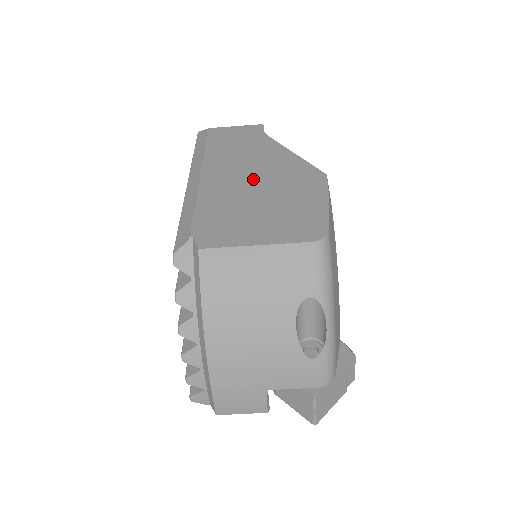
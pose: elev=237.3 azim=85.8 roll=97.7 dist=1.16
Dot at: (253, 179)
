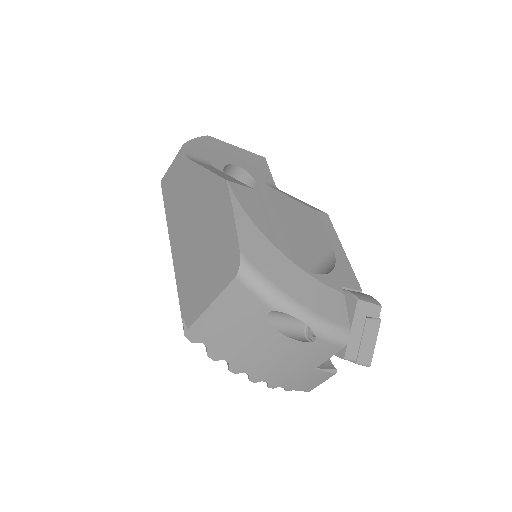
Dot at: (193, 226)
